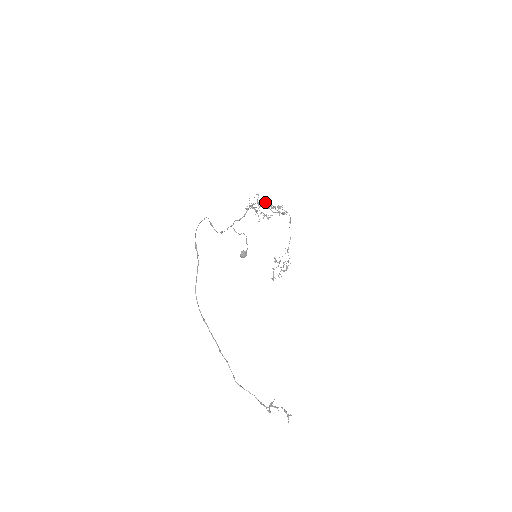
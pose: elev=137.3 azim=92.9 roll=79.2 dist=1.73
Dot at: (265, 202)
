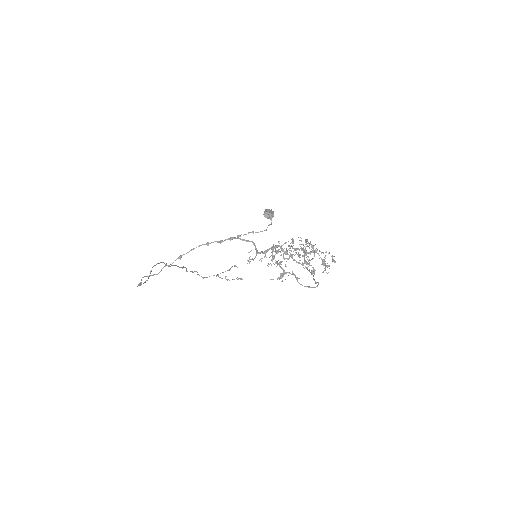
Dot at: (281, 275)
